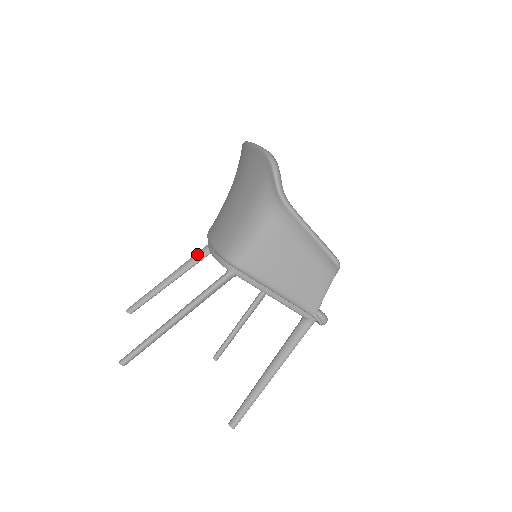
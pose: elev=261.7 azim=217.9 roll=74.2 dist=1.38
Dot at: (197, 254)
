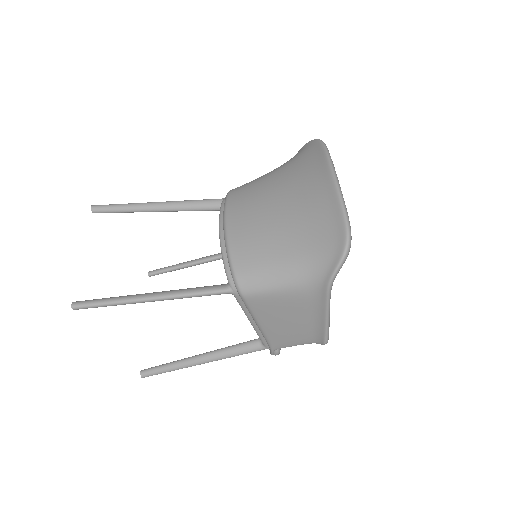
Dot at: (199, 203)
